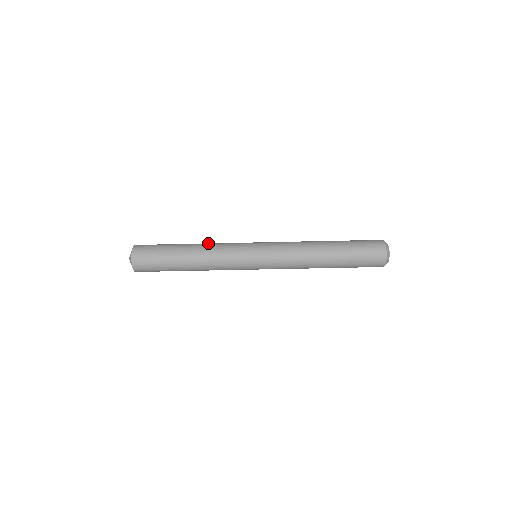
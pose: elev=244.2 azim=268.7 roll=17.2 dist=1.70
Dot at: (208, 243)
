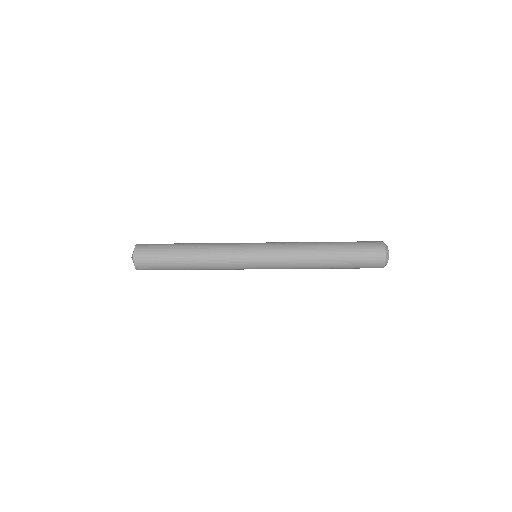
Dot at: (207, 261)
